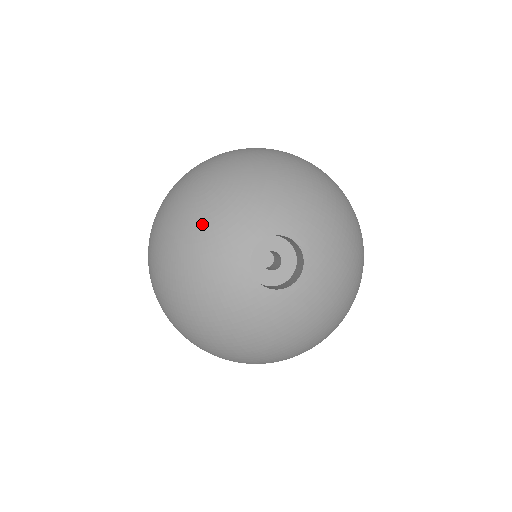
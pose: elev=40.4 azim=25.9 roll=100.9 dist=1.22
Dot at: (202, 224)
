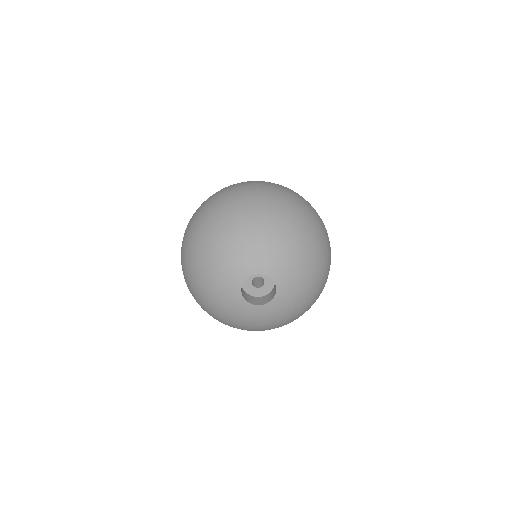
Dot at: (215, 257)
